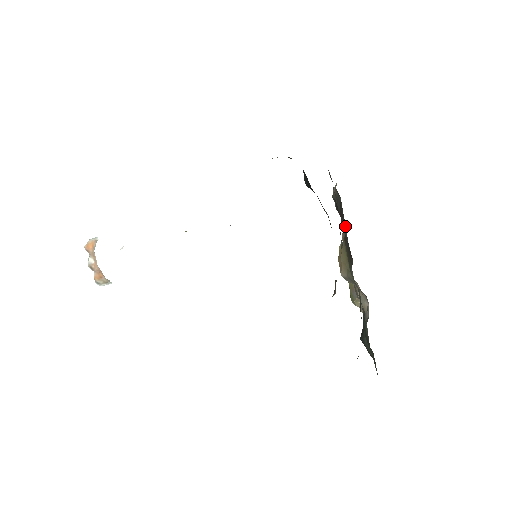
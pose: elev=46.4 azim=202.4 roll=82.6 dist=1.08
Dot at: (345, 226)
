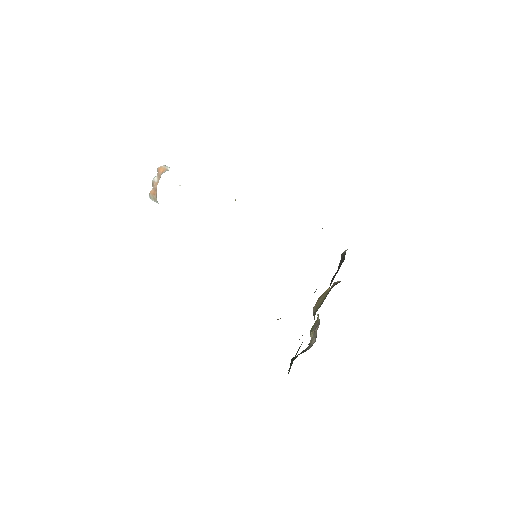
Dot at: occluded
